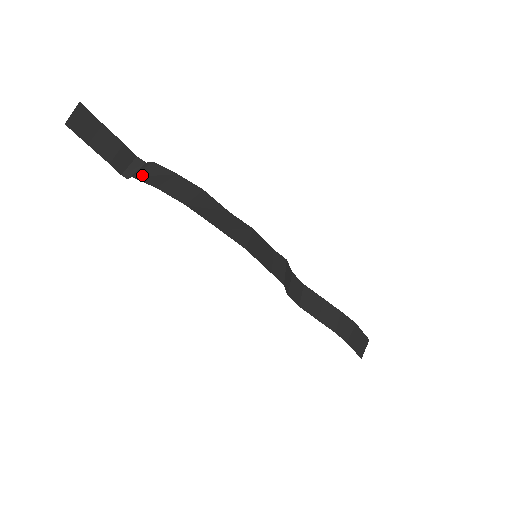
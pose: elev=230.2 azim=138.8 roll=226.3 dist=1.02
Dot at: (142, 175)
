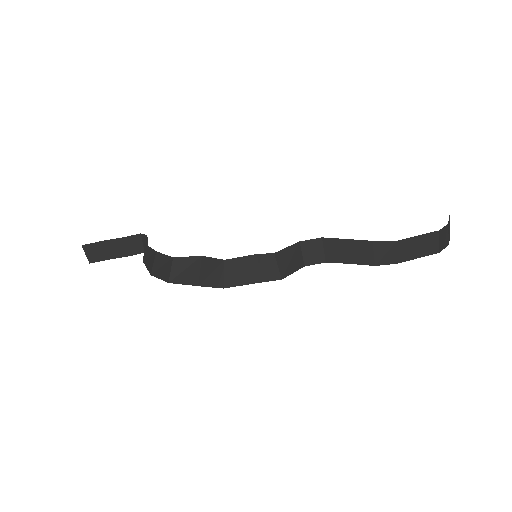
Dot at: (145, 259)
